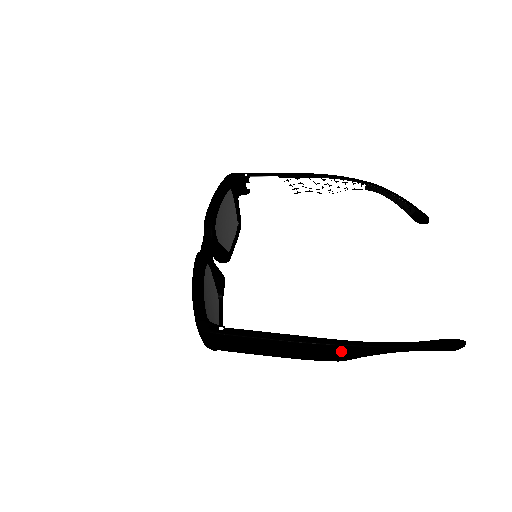
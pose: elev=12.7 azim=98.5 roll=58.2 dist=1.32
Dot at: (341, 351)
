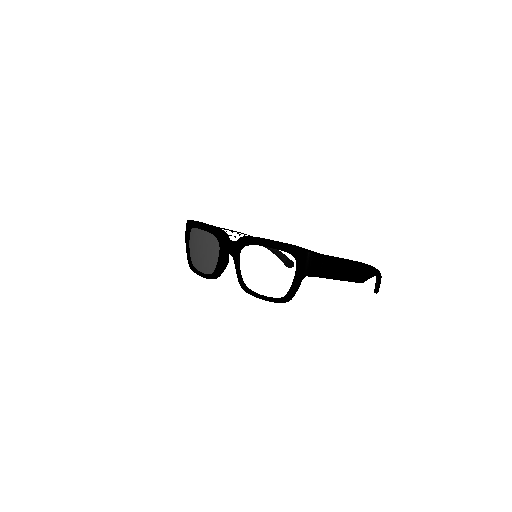
Dot at: (366, 270)
